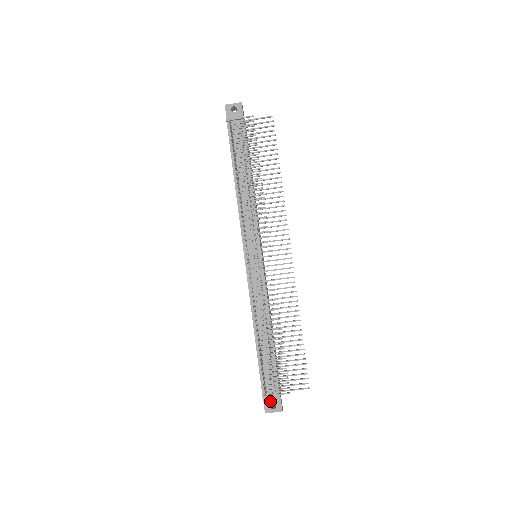
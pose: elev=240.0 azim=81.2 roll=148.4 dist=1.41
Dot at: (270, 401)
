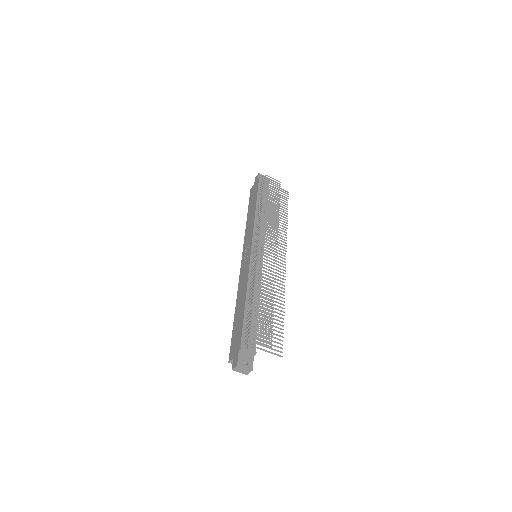
Dot at: (244, 357)
